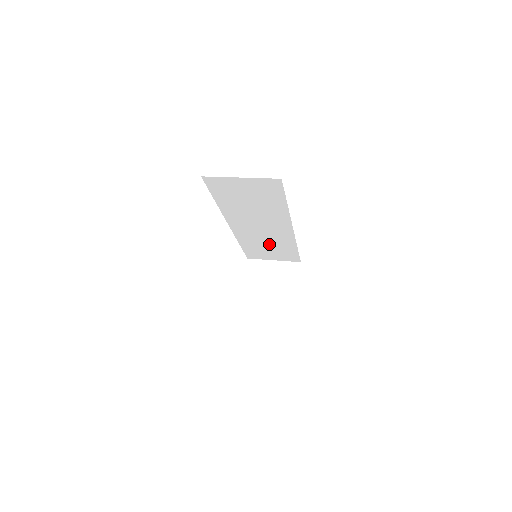
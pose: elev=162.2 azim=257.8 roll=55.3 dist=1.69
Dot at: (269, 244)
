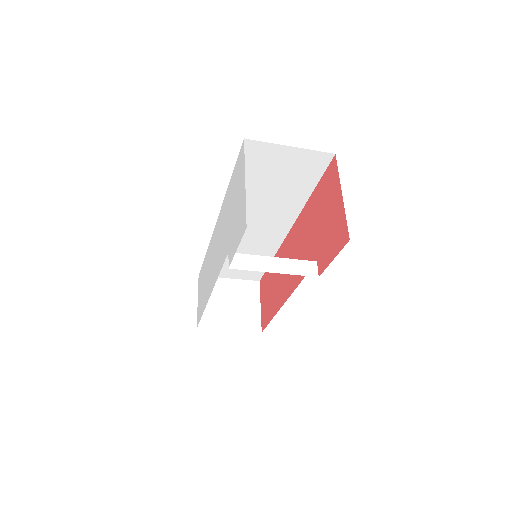
Dot at: (243, 253)
